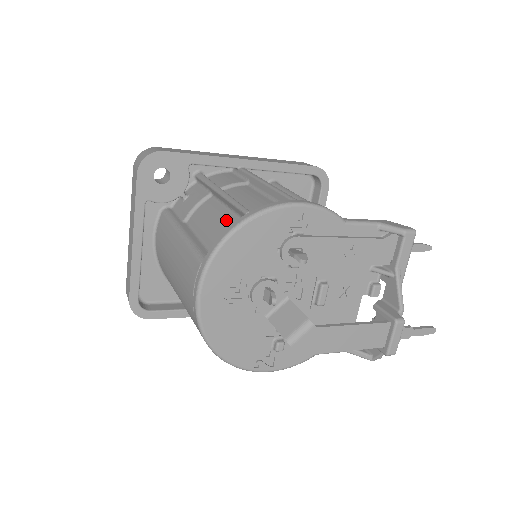
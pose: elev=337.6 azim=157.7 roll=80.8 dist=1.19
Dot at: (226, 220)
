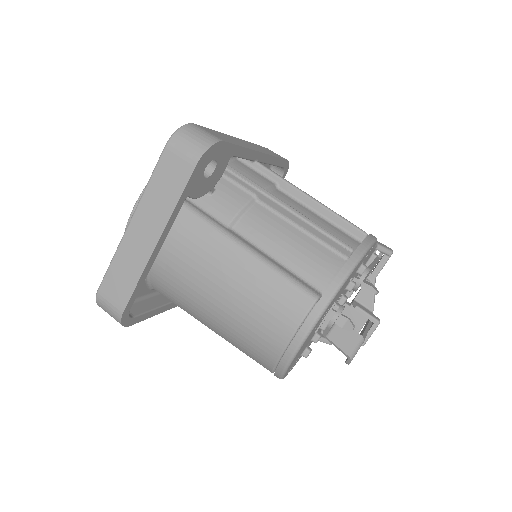
Dot at: (310, 246)
